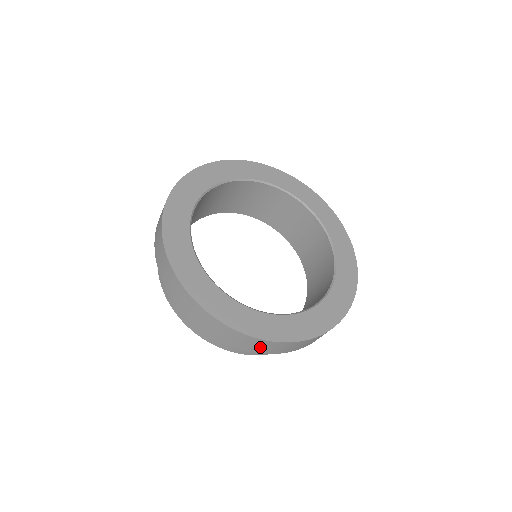
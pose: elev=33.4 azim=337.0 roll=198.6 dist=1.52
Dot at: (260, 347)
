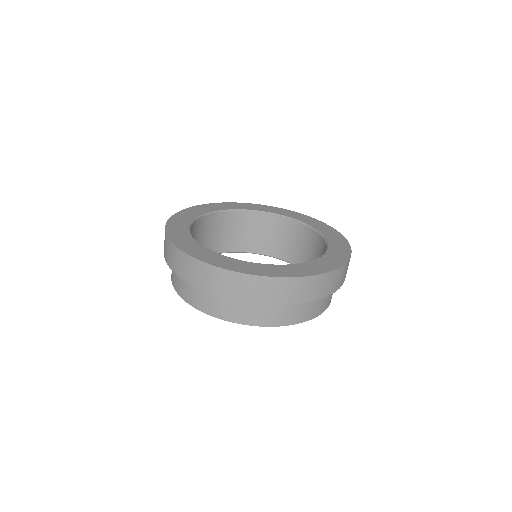
Dot at: (176, 261)
